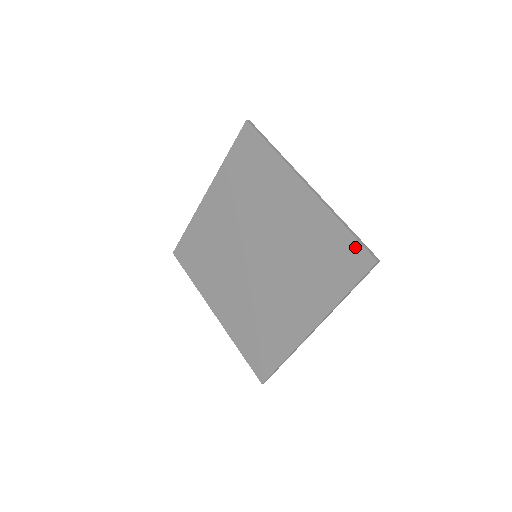
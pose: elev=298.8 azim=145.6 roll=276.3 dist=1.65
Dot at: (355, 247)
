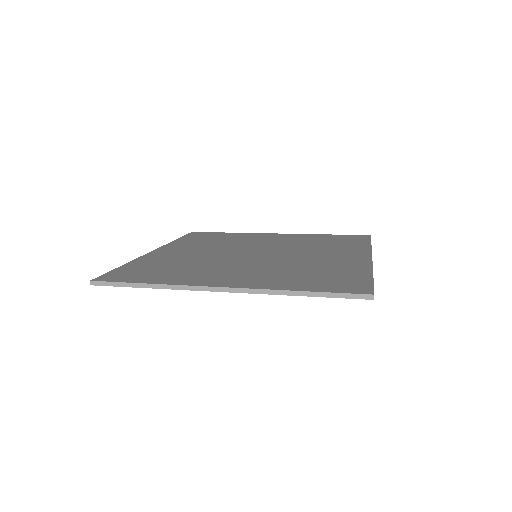
Dot at: (348, 236)
